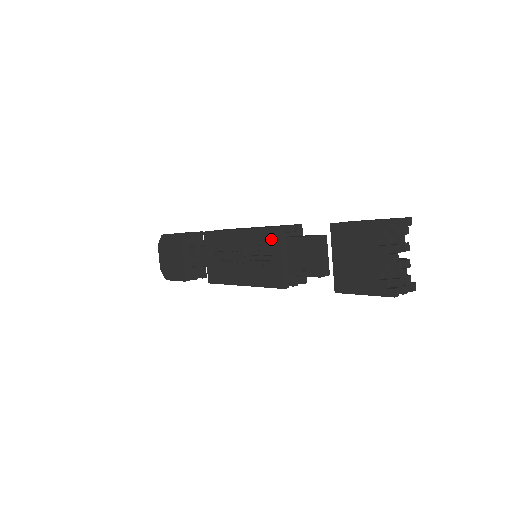
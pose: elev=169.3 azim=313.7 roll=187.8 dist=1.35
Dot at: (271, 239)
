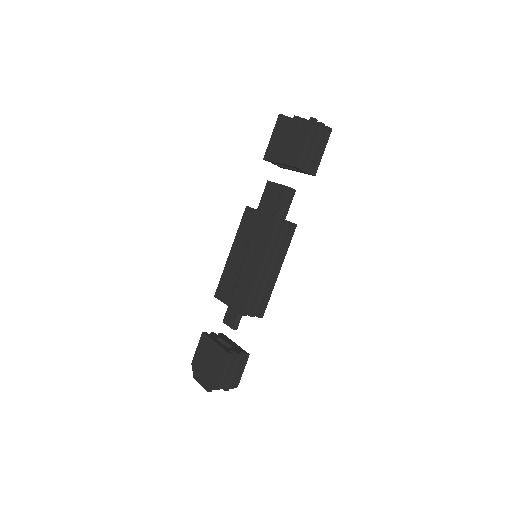
Dot at: (248, 217)
